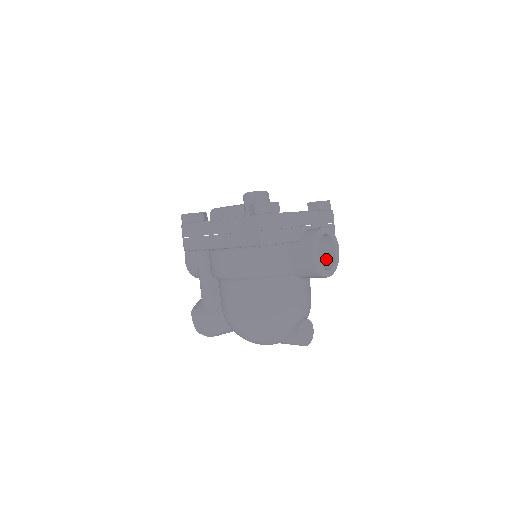
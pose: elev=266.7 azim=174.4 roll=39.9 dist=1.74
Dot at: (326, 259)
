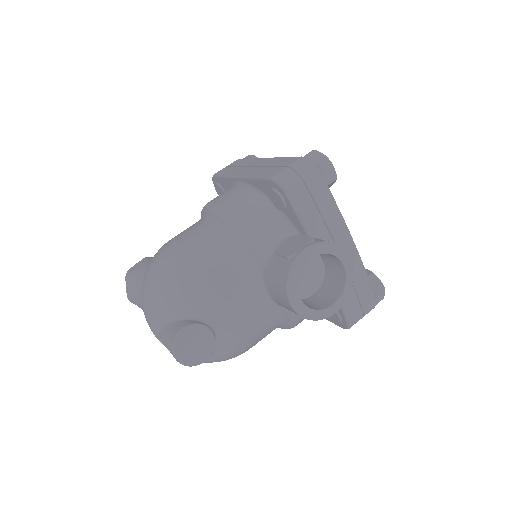
Dot at: (312, 303)
